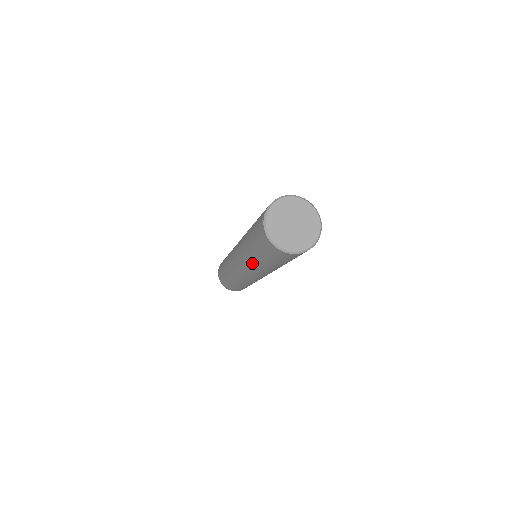
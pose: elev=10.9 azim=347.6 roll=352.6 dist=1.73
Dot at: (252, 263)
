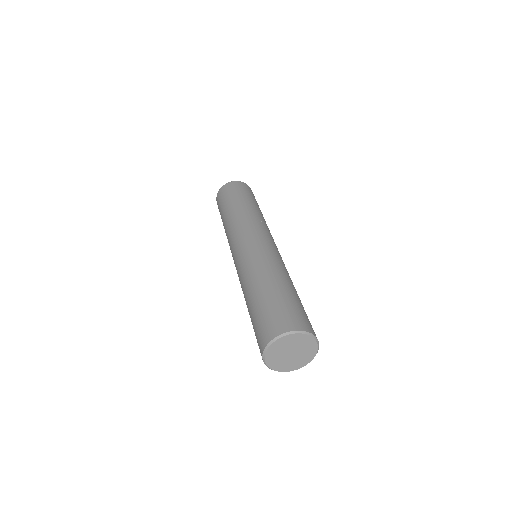
Dot at: occluded
